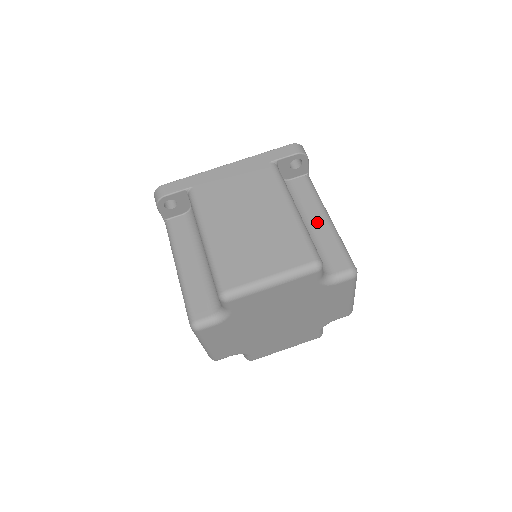
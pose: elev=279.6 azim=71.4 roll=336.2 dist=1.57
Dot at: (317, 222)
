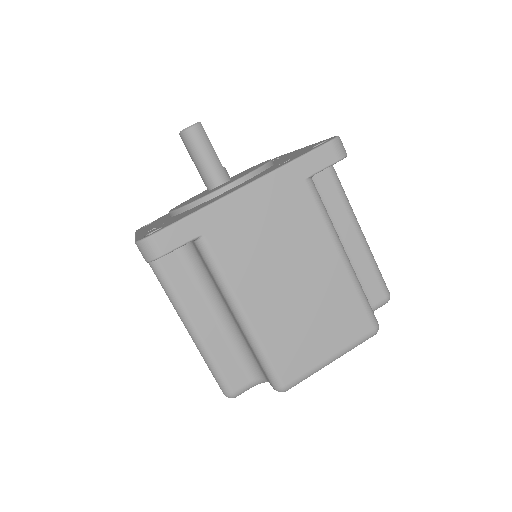
Dot at: (349, 240)
